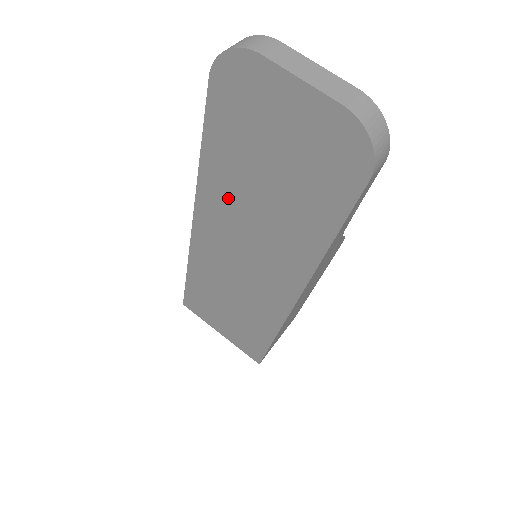
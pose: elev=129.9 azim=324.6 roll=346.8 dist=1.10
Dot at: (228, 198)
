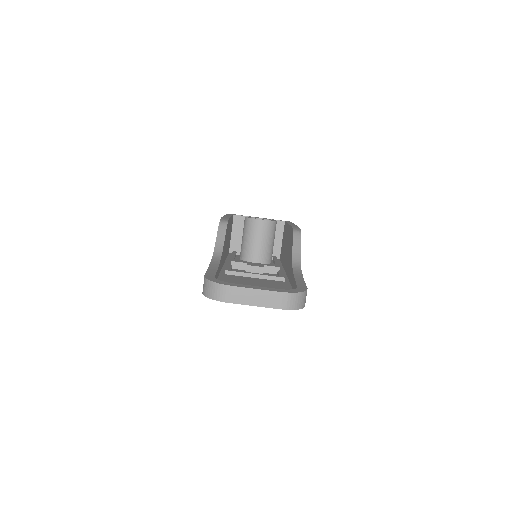
Dot at: occluded
